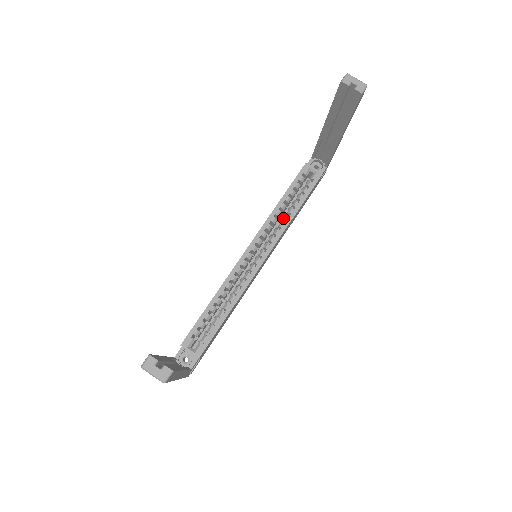
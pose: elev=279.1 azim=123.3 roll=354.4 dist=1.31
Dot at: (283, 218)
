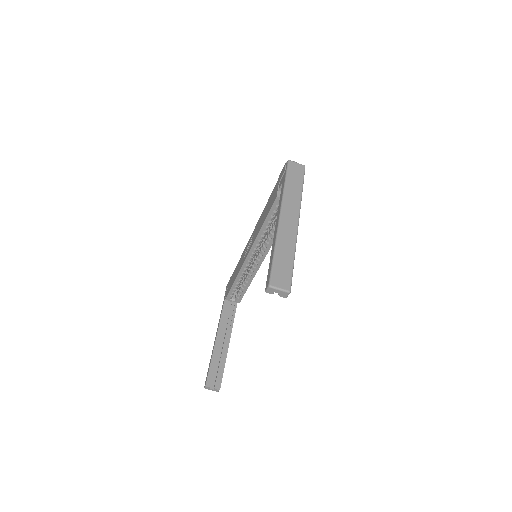
Dot at: (269, 235)
